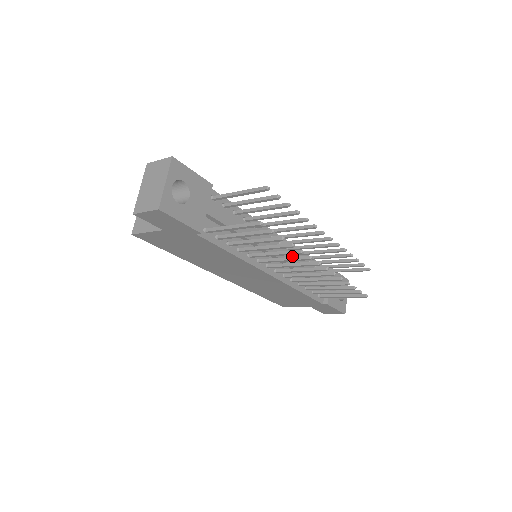
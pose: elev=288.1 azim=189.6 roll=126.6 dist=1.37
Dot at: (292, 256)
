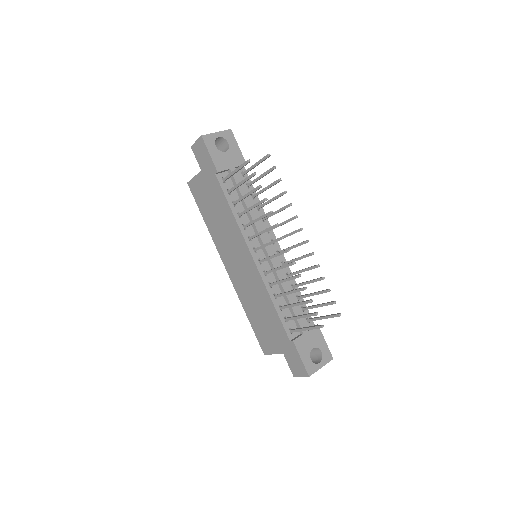
Dot at: (283, 272)
